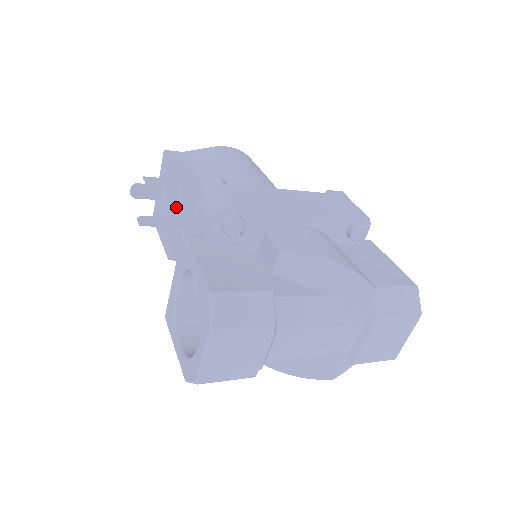
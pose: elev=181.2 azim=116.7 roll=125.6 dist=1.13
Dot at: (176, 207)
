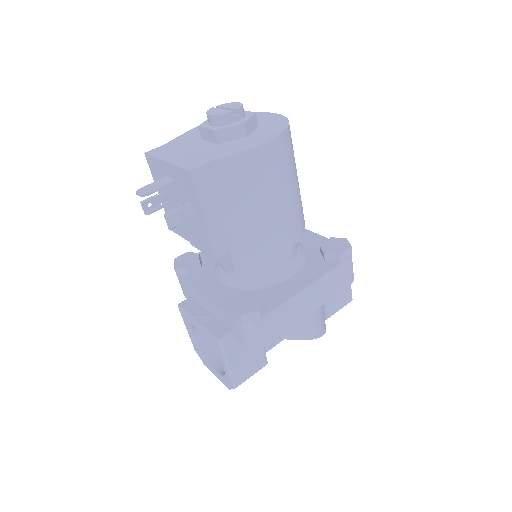
Dot at: (198, 242)
